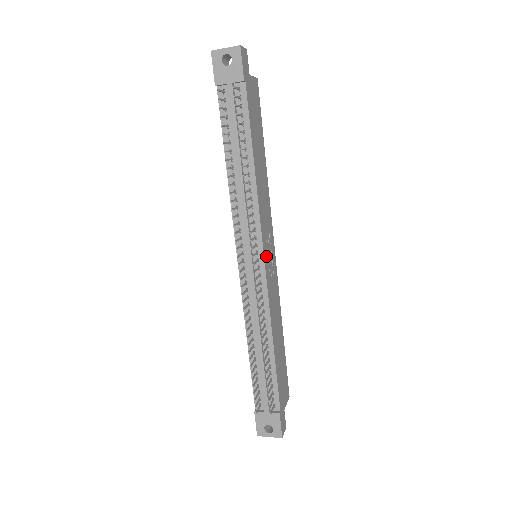
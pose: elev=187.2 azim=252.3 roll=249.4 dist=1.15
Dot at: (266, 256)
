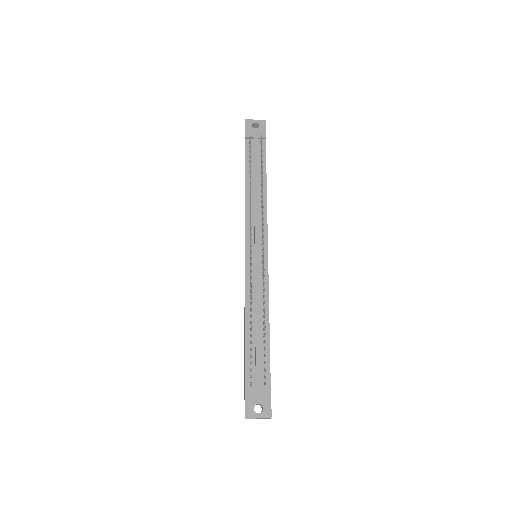
Dot at: occluded
